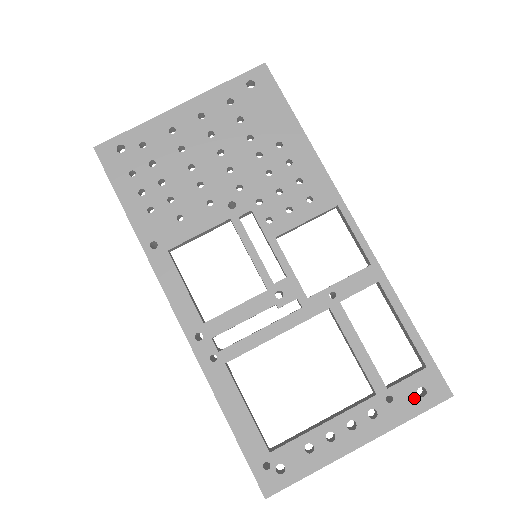
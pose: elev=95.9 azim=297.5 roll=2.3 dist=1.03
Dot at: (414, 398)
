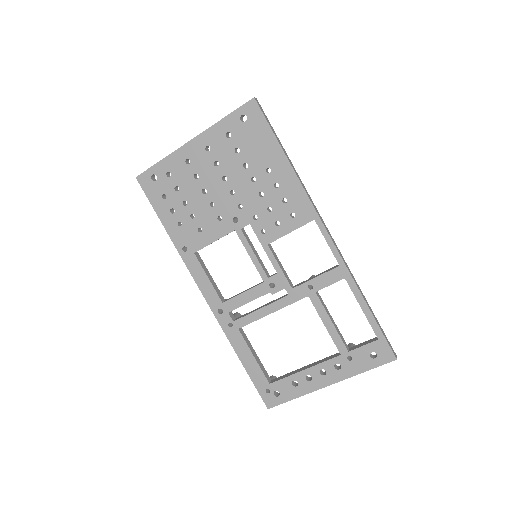
Dot at: (367, 359)
